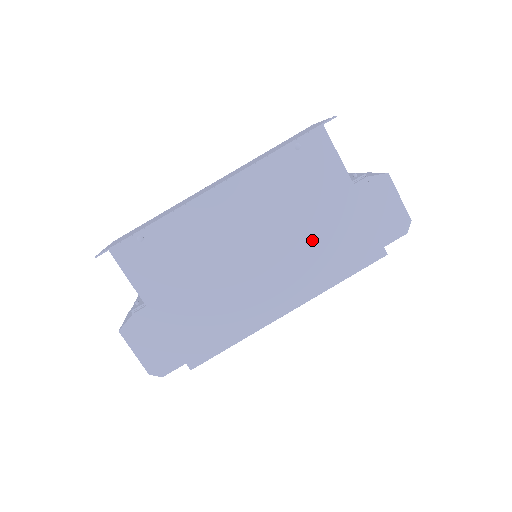
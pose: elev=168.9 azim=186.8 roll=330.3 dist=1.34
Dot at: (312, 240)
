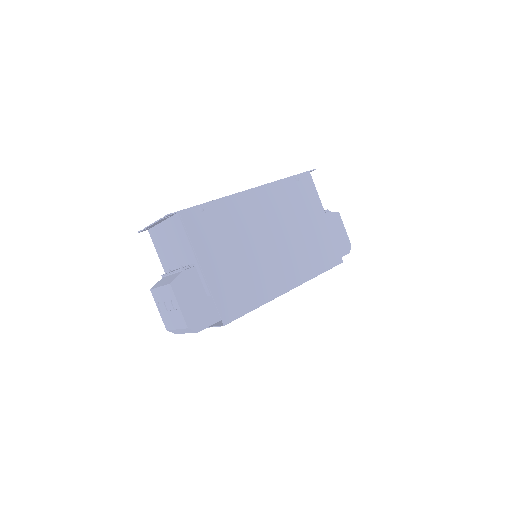
Dot at: (304, 241)
